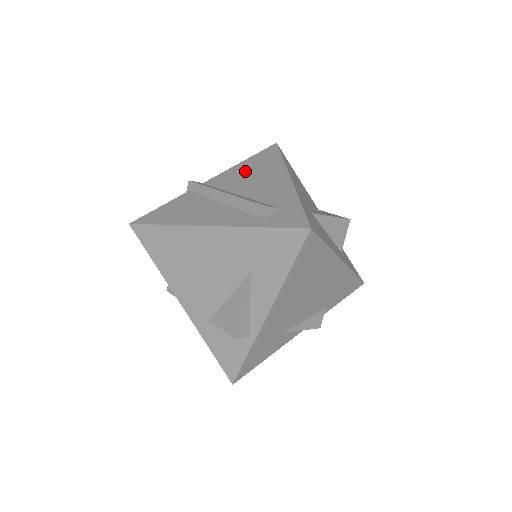
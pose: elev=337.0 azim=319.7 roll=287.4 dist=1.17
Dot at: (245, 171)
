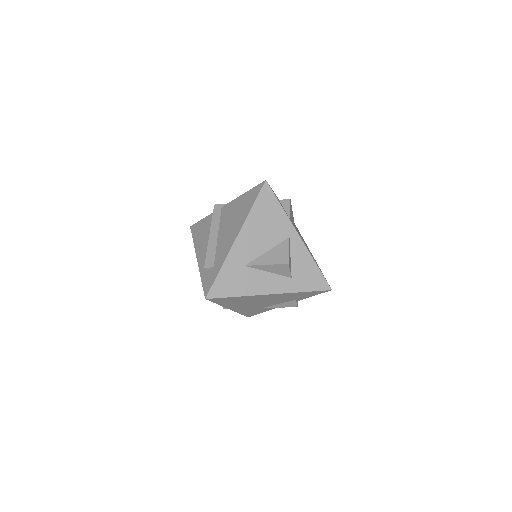
Dot at: (235, 209)
